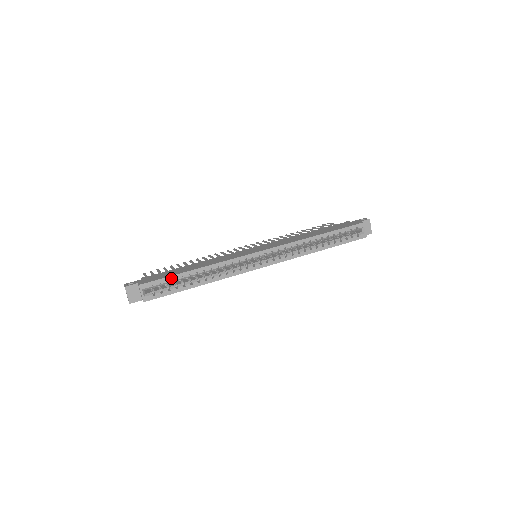
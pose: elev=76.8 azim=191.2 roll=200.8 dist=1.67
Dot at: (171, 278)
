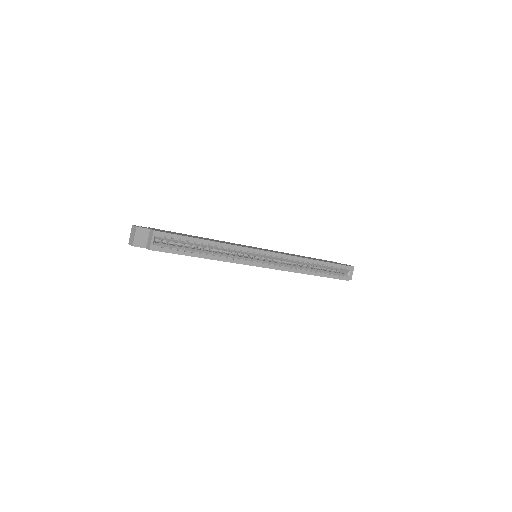
Dot at: (185, 238)
